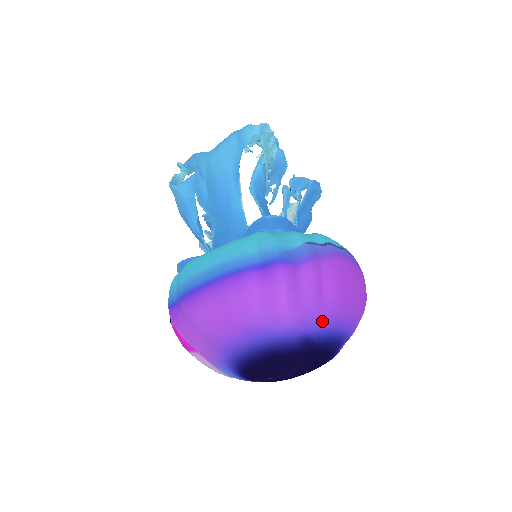
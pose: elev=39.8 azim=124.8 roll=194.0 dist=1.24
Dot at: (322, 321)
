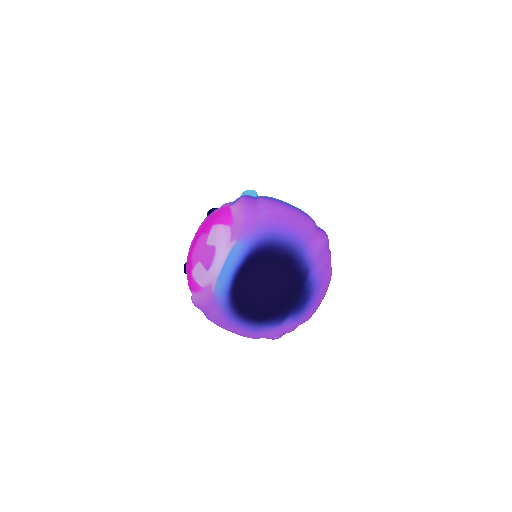
Dot at: (318, 277)
